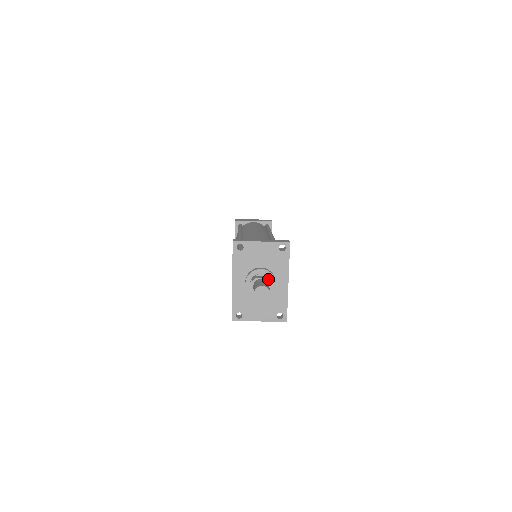
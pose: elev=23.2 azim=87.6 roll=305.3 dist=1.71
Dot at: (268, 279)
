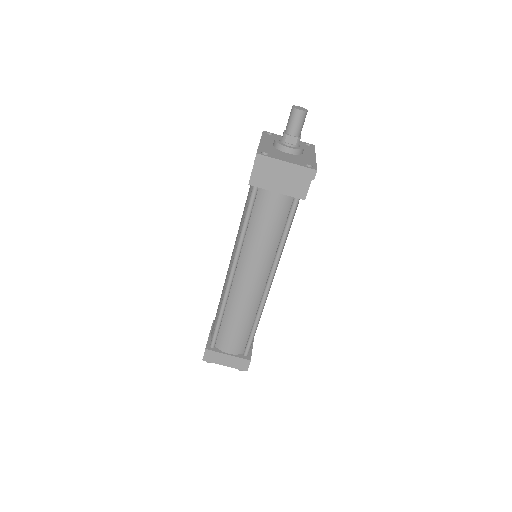
Dot at: occluded
